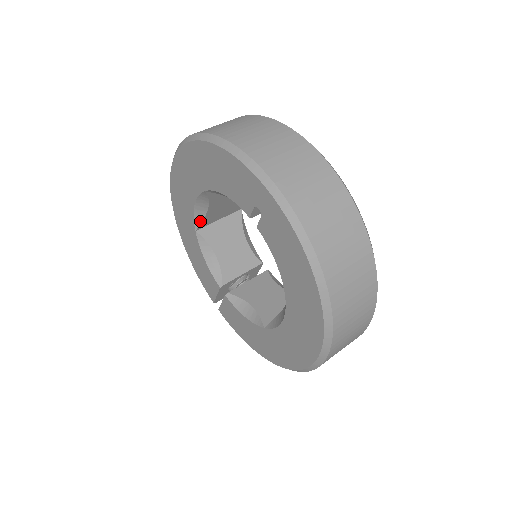
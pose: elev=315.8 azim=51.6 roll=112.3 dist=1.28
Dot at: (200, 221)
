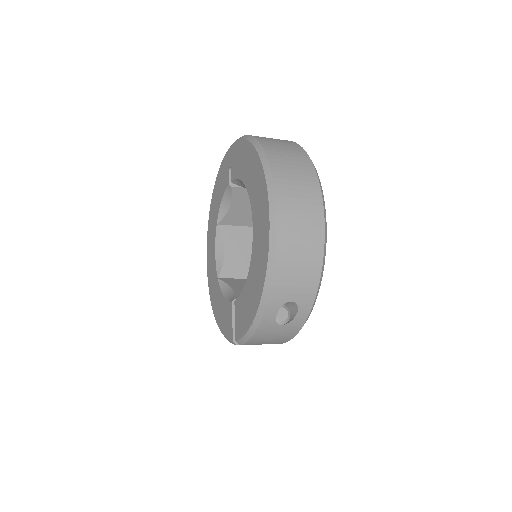
Dot at: (221, 268)
